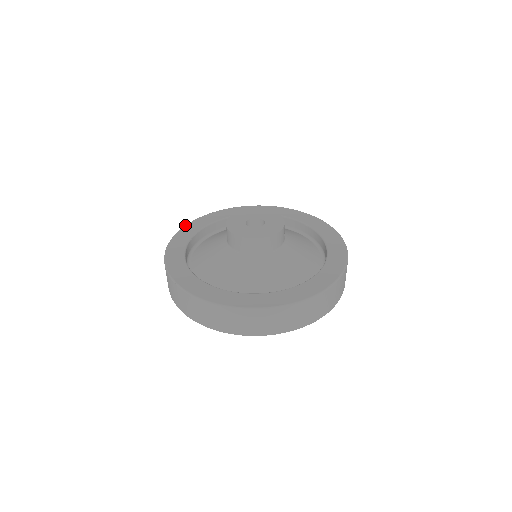
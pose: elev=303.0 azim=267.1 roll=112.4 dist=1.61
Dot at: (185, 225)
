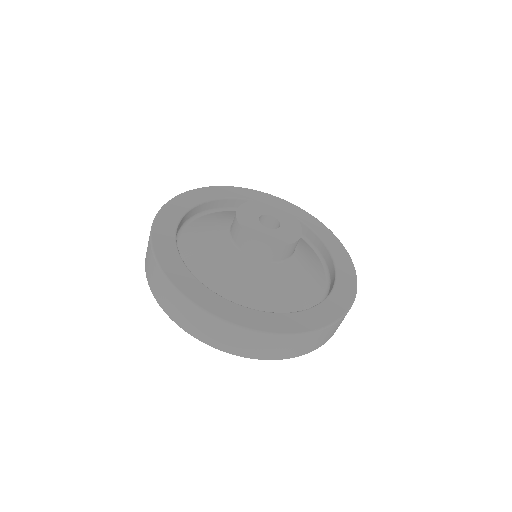
Dot at: occluded
